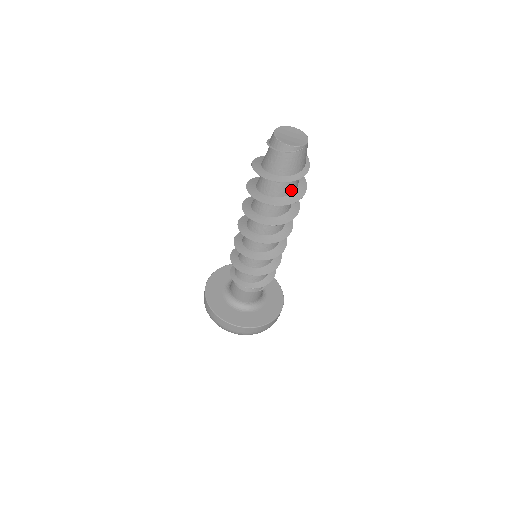
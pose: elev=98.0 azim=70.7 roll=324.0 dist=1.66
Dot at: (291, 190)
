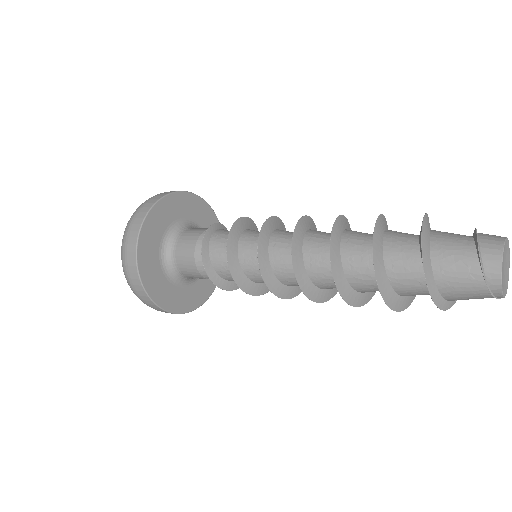
Dot at: (410, 295)
